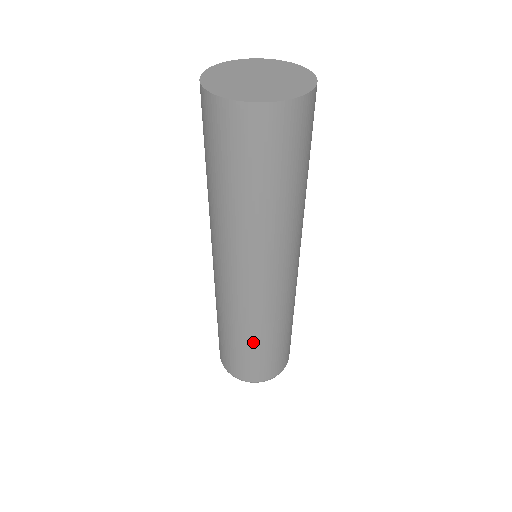
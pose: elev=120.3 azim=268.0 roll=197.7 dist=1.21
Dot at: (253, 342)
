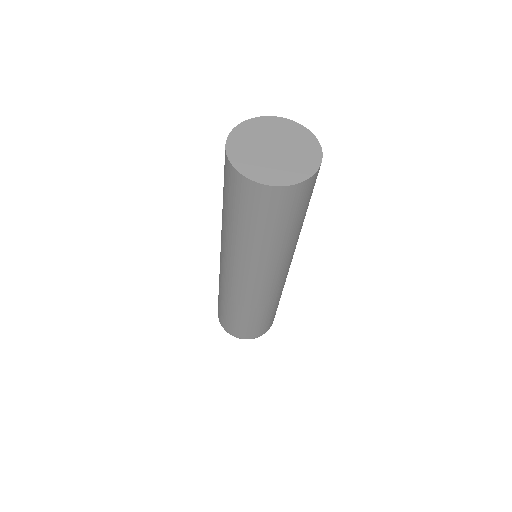
Dot at: (266, 314)
